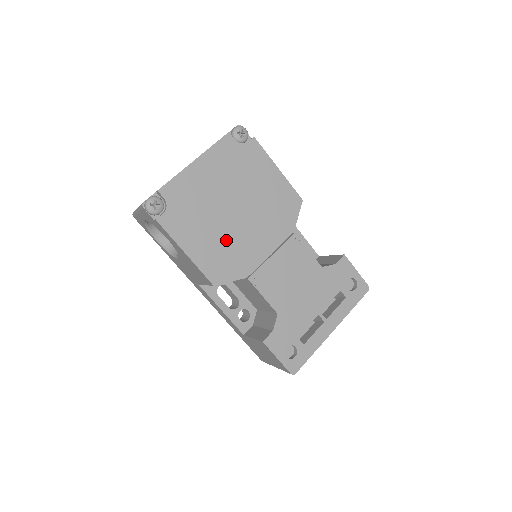
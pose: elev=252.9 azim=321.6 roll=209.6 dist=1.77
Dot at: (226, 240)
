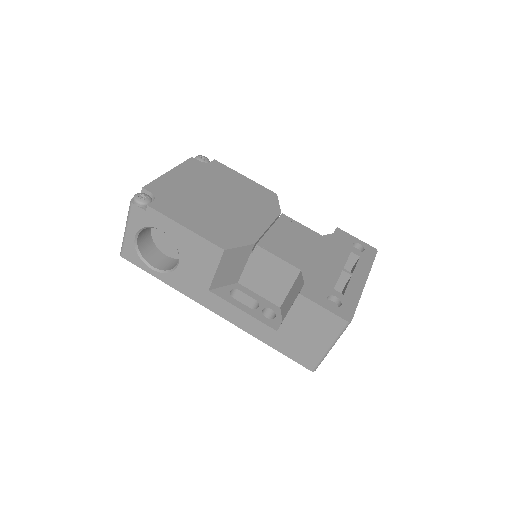
Dot at: (221, 218)
